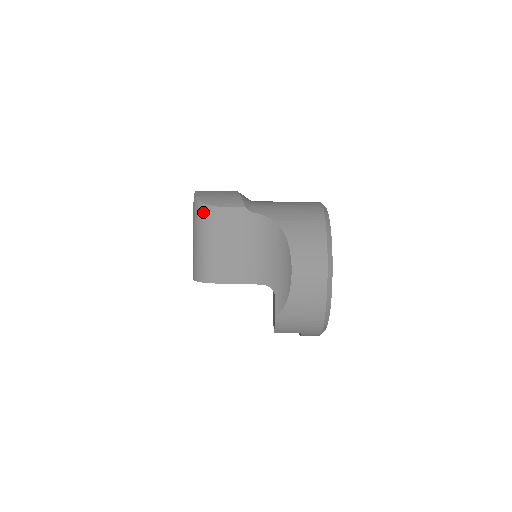
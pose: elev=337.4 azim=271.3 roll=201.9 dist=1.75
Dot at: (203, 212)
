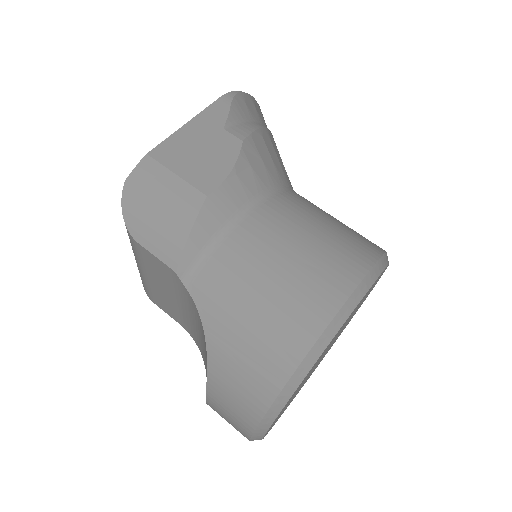
Dot at: occluded
